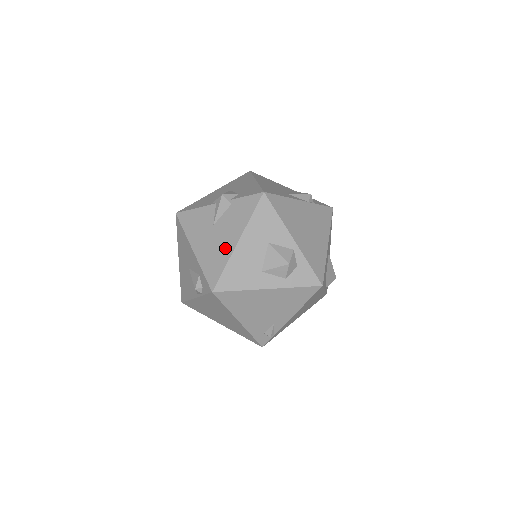
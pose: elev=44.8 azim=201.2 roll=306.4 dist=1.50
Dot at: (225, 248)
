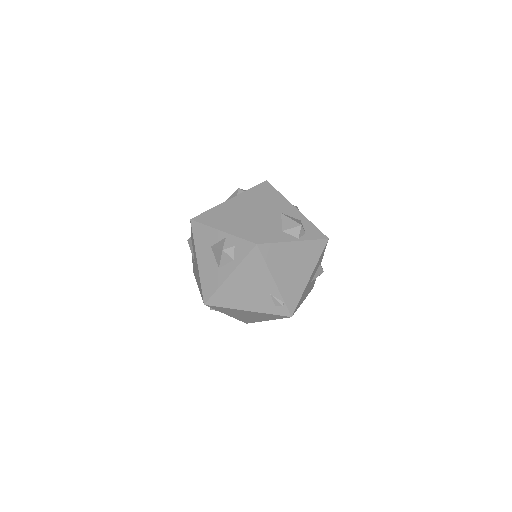
Dot at: occluded
